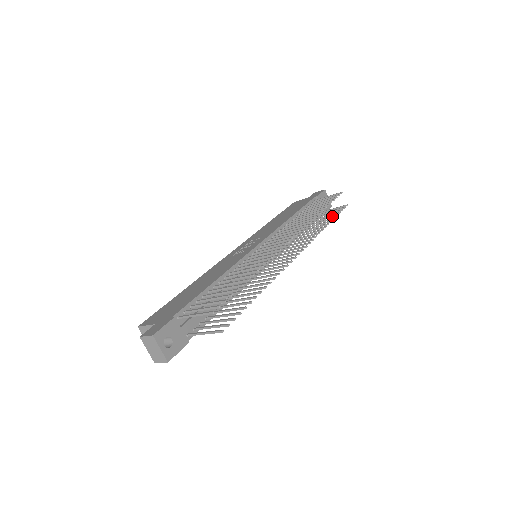
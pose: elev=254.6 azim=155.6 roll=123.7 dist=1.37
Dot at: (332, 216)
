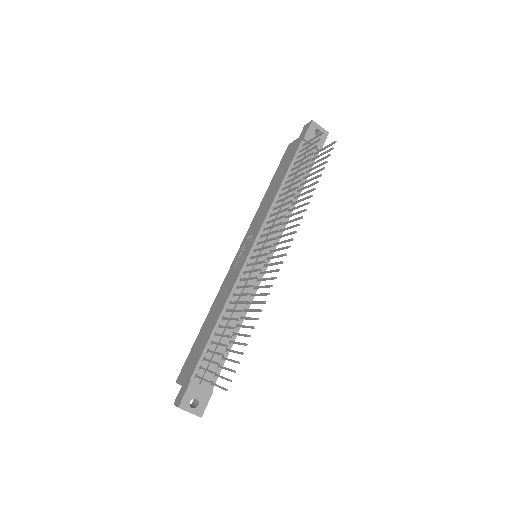
Dot at: (320, 170)
